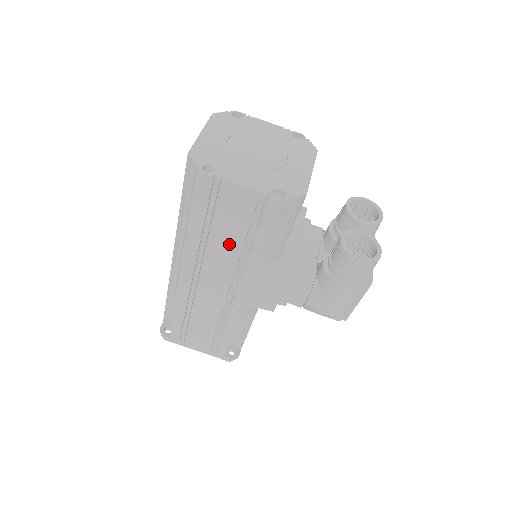
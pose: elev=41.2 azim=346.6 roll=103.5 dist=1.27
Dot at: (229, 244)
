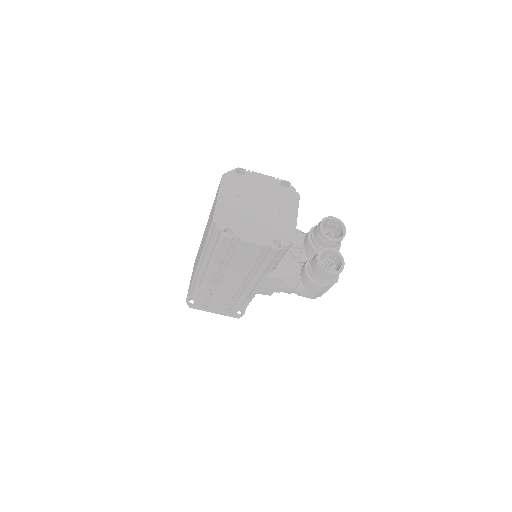
Dot at: (242, 266)
